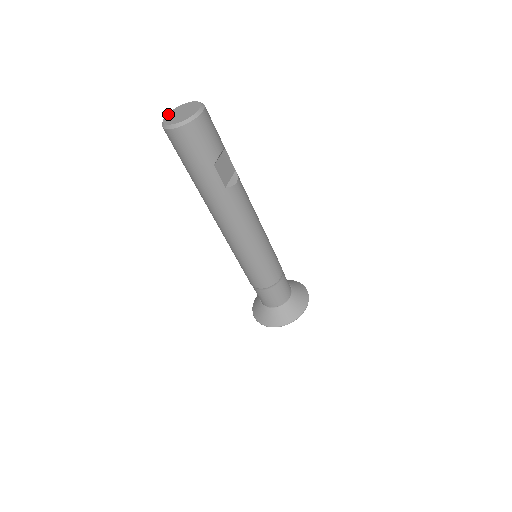
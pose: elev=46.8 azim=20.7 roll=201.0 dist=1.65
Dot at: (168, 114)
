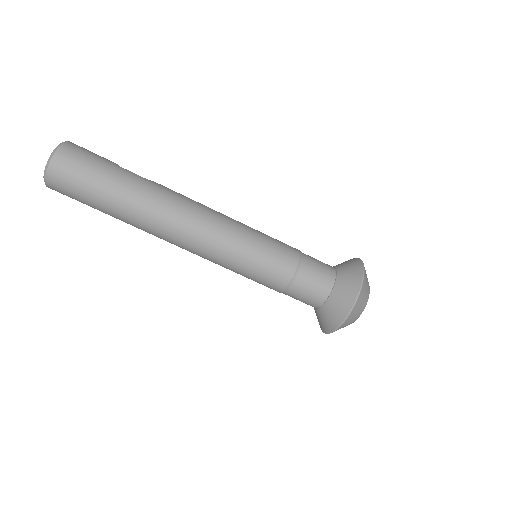
Dot at: occluded
